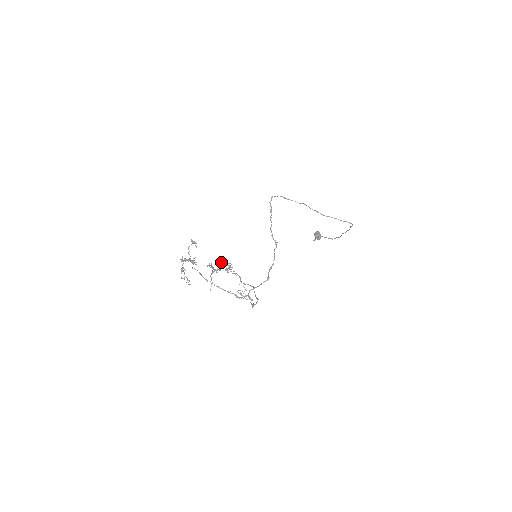
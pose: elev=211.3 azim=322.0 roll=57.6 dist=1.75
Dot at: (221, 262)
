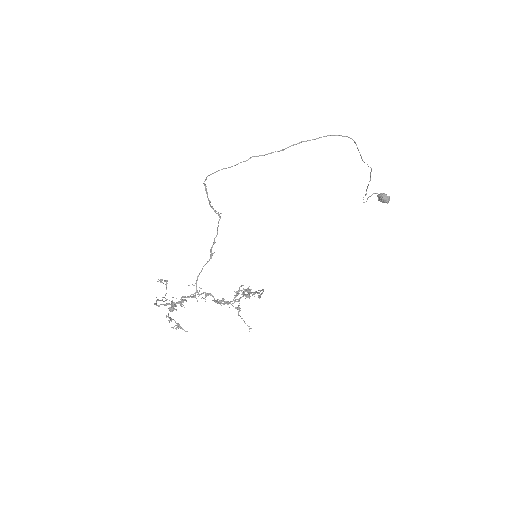
Dot at: (236, 291)
